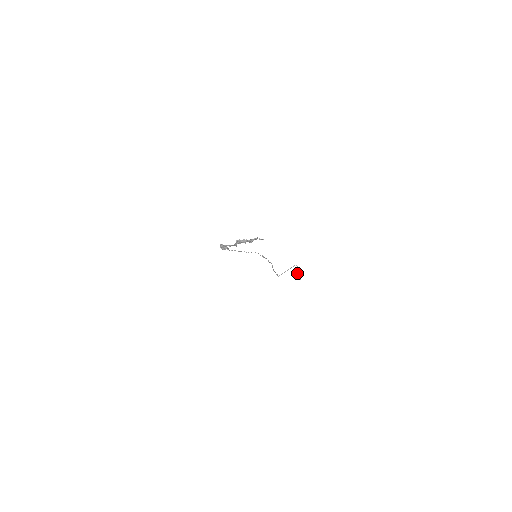
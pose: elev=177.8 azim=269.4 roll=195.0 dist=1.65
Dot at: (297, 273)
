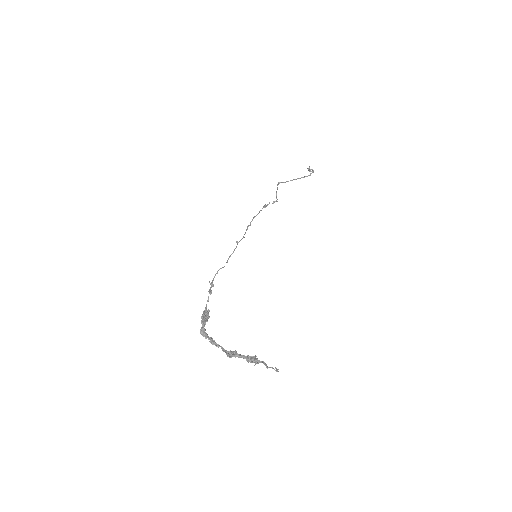
Dot at: (309, 167)
